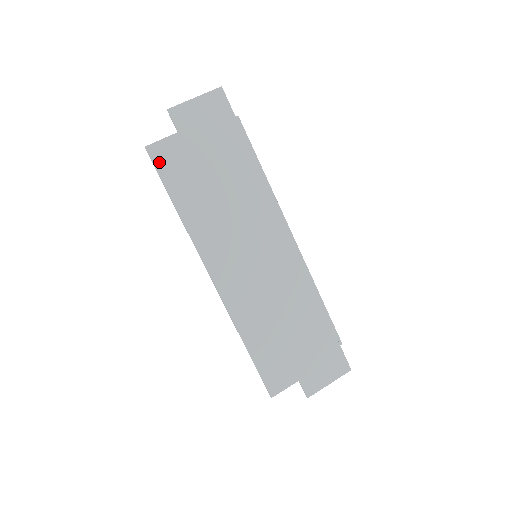
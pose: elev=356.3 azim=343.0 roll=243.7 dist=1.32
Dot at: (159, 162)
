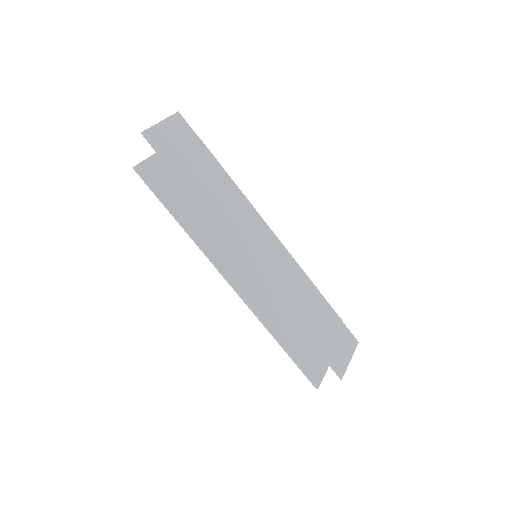
Dot at: (150, 180)
